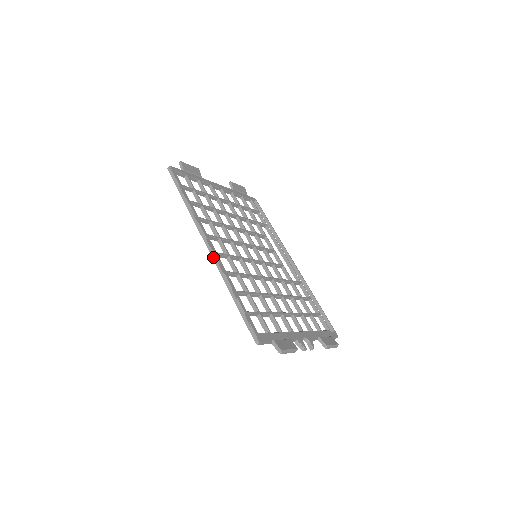
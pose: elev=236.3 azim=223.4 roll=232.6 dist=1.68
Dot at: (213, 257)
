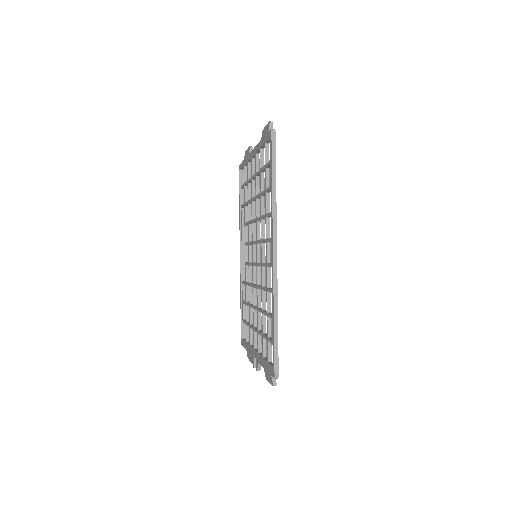
Dot at: (275, 270)
